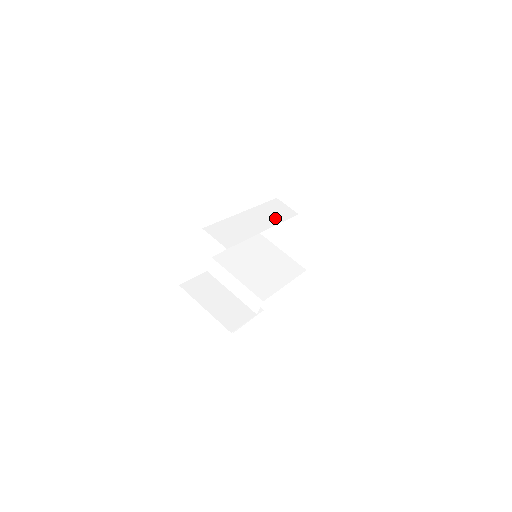
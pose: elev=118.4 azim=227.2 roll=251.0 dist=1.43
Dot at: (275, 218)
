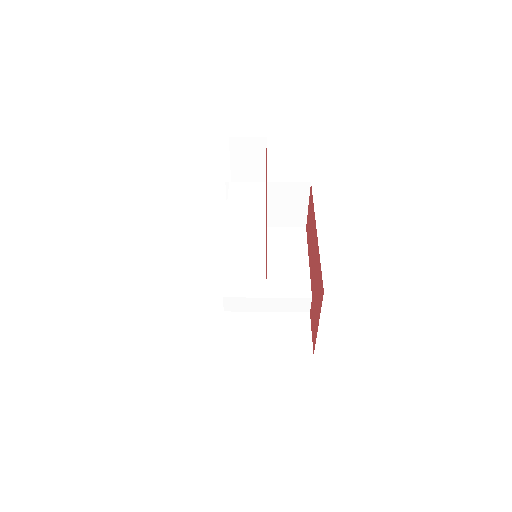
Dot at: (256, 208)
